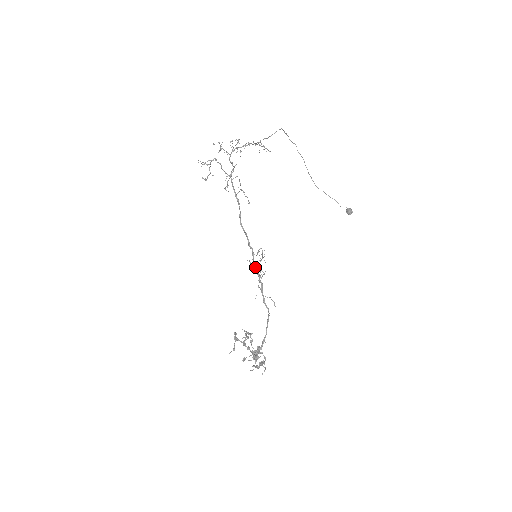
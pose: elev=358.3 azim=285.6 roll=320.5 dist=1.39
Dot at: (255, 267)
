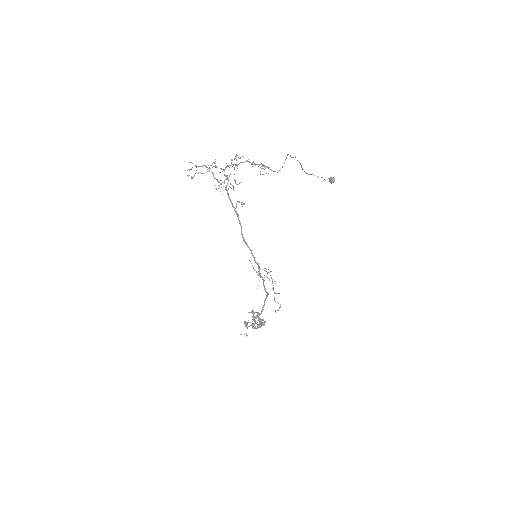
Dot at: (260, 275)
